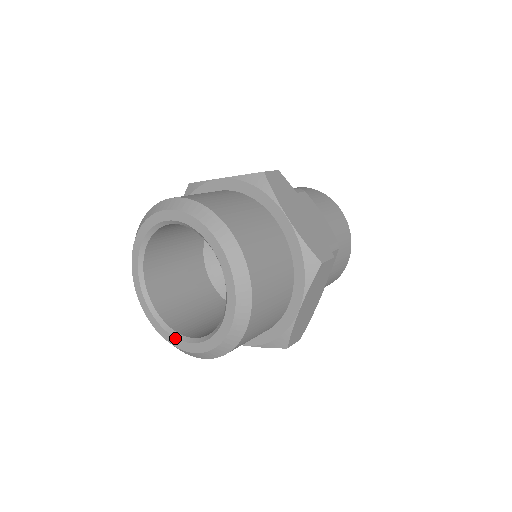
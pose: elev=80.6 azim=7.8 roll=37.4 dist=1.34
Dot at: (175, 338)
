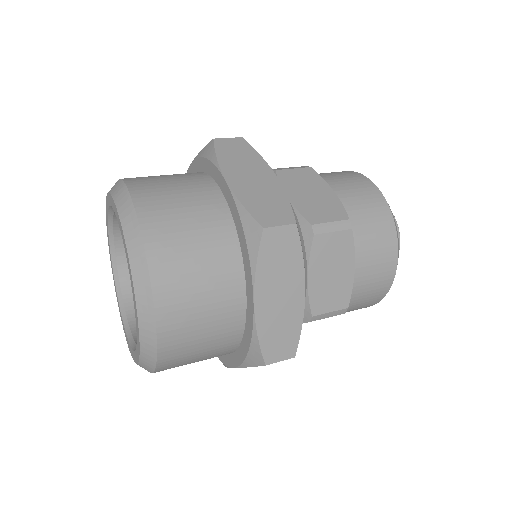
Dot at: (131, 349)
